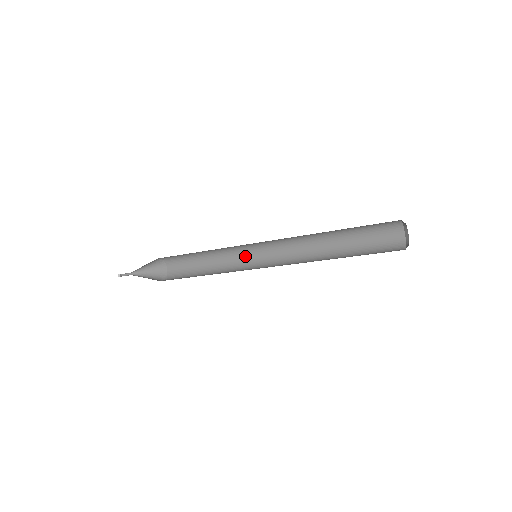
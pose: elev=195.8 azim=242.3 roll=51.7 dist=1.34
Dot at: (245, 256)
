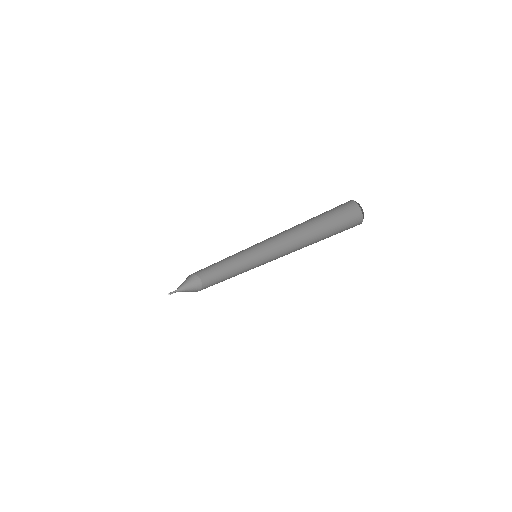
Dot at: (246, 252)
